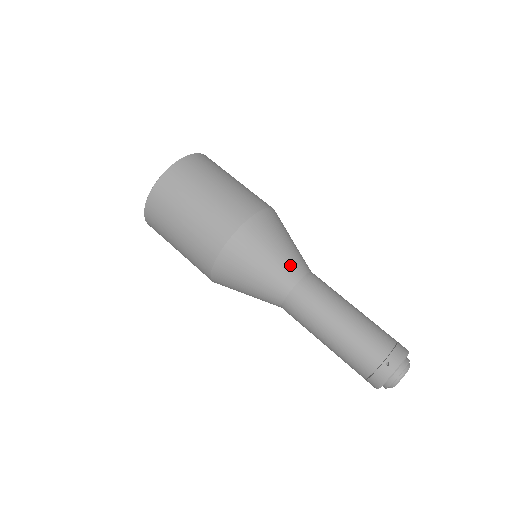
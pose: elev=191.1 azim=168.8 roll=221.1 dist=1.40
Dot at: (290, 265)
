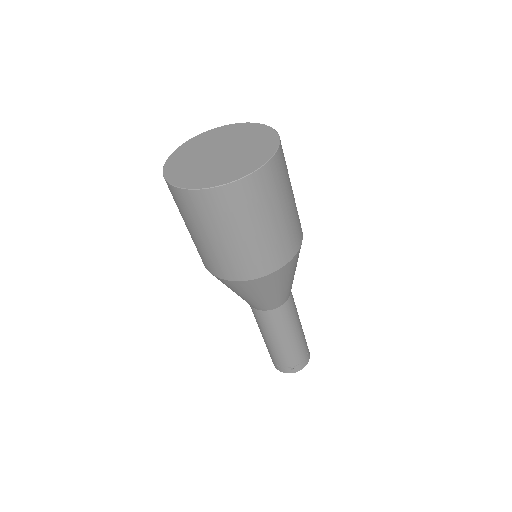
Dot at: (280, 299)
